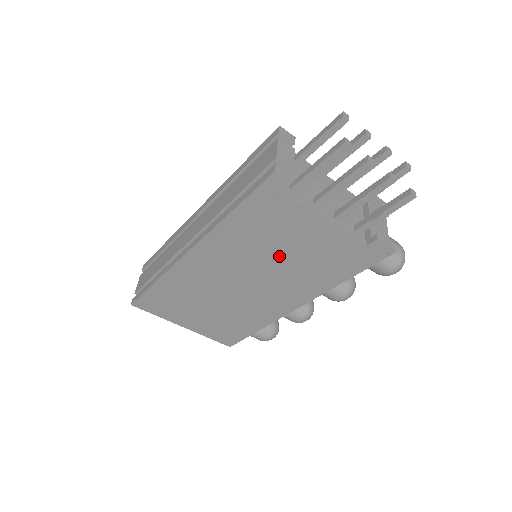
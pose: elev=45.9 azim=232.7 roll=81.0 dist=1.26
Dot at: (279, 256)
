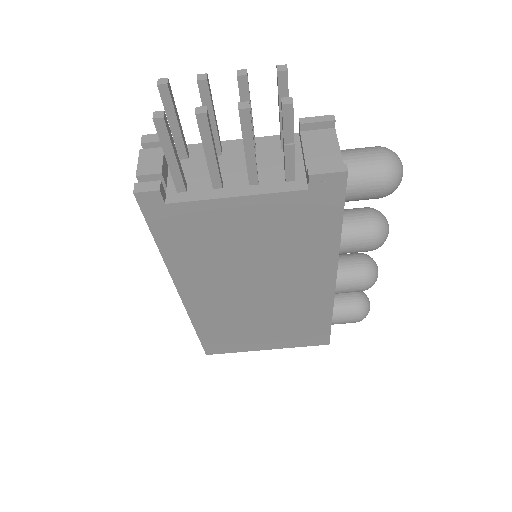
Dot at: (248, 253)
